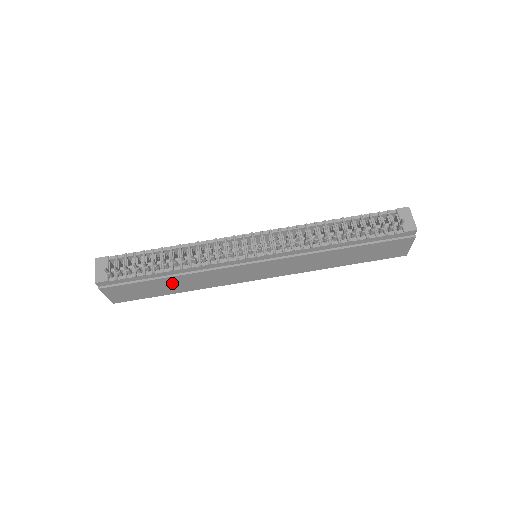
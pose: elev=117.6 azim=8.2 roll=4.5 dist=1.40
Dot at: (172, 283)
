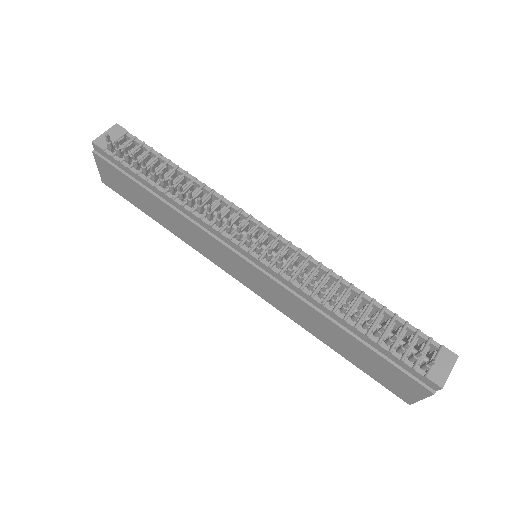
Dot at: (158, 207)
